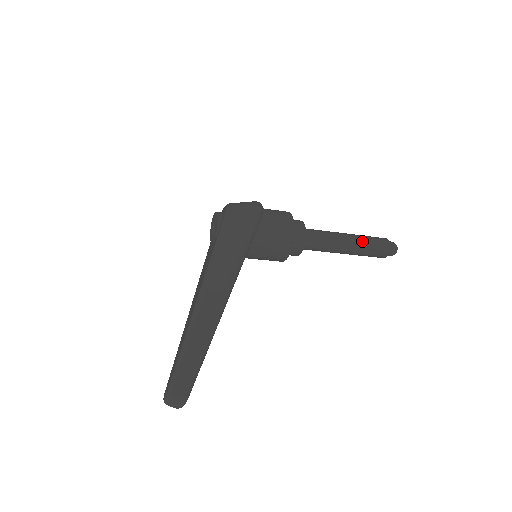
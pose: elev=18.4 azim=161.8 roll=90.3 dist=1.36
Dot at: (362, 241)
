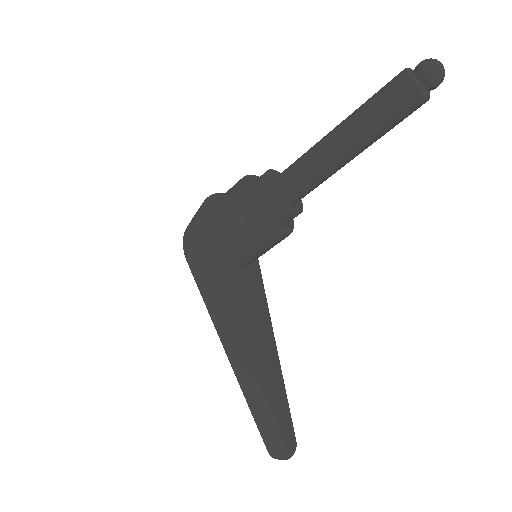
Dot at: (360, 123)
